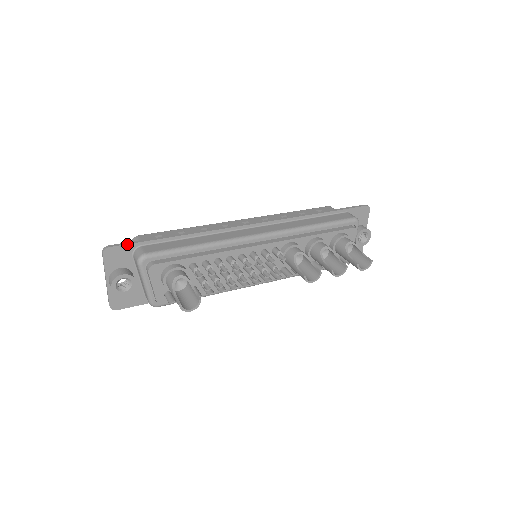
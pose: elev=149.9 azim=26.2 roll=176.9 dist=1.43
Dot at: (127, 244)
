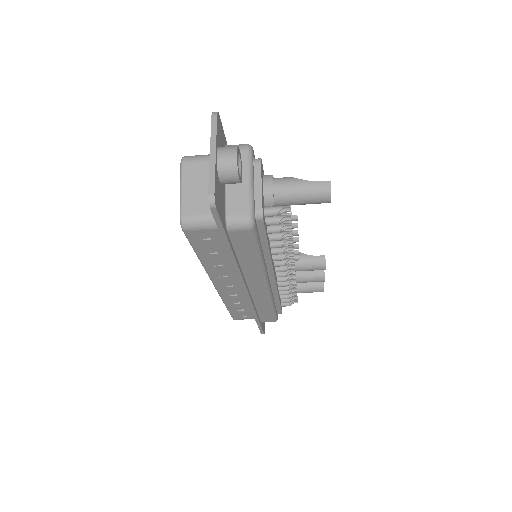
Dot at: (223, 131)
